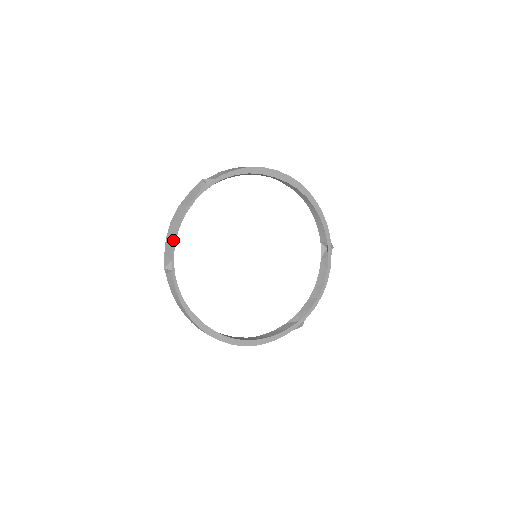
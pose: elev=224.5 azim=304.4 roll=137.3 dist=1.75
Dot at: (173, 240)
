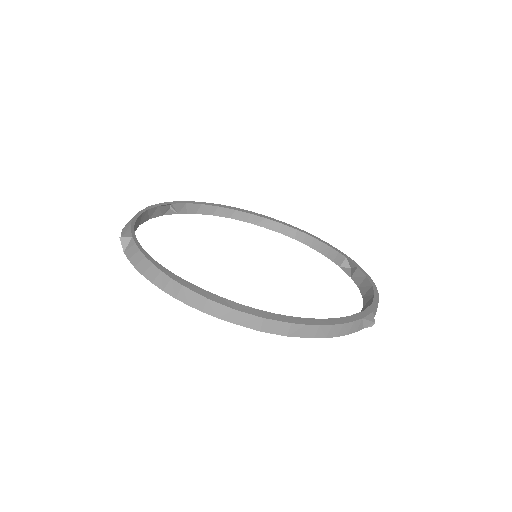
Dot at: (131, 220)
